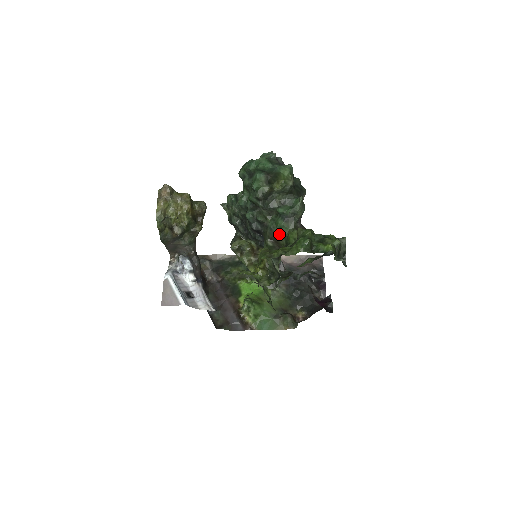
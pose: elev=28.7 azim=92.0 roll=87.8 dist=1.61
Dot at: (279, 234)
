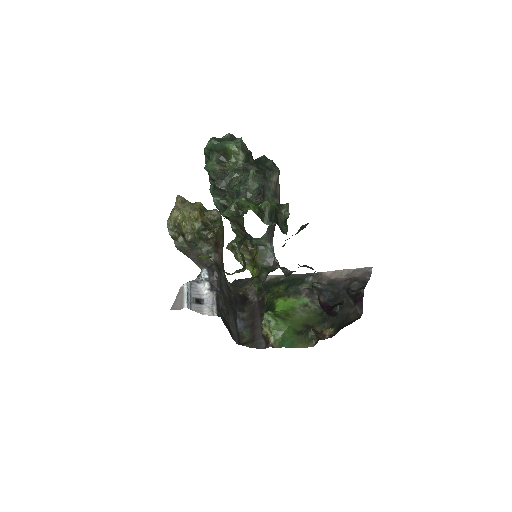
Dot at: occluded
